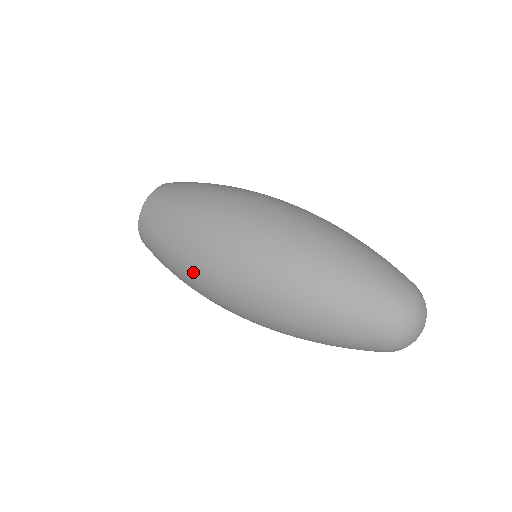
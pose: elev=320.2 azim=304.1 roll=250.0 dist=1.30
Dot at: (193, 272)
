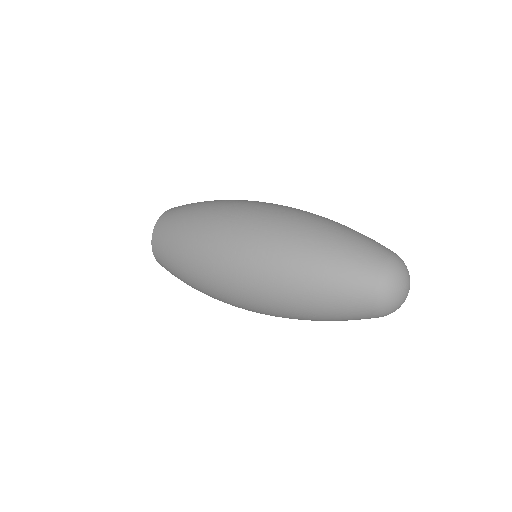
Dot at: (204, 285)
